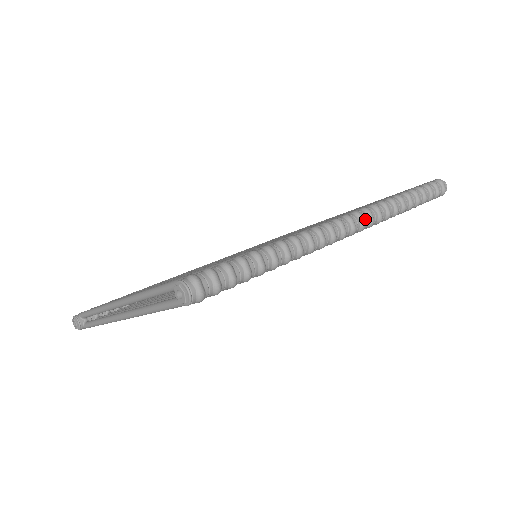
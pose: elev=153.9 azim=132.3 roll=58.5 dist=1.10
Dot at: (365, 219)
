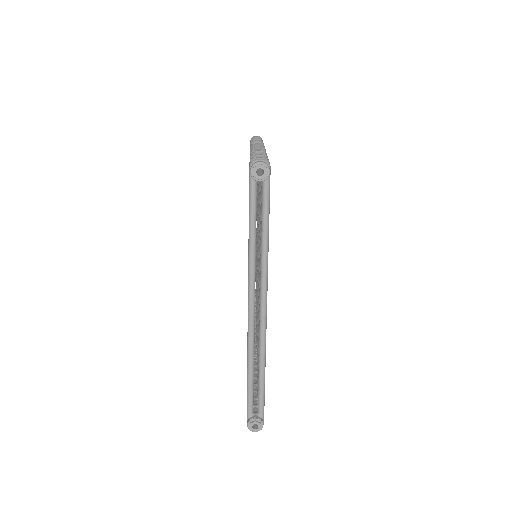
Dot at: occluded
